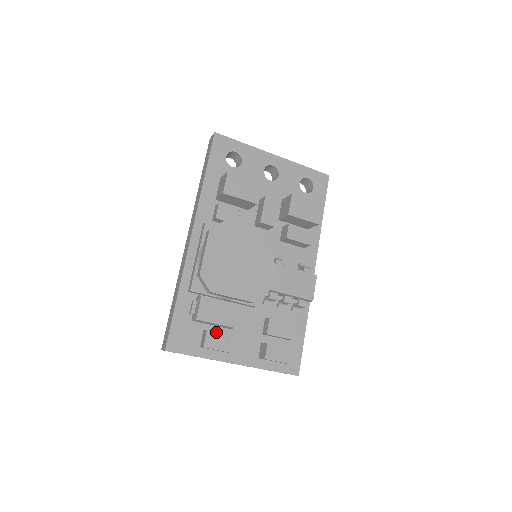
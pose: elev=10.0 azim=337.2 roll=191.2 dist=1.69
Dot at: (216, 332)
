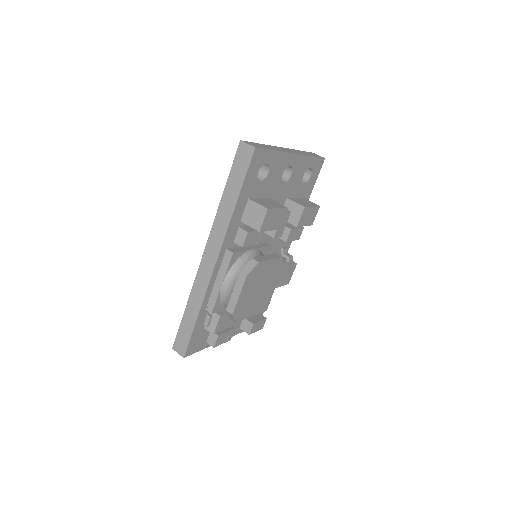
Dot at: (223, 333)
